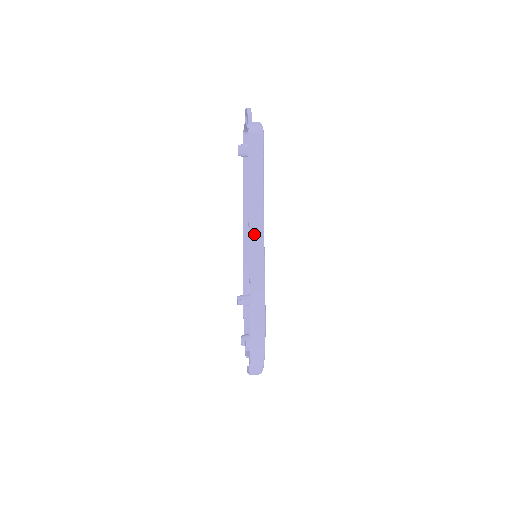
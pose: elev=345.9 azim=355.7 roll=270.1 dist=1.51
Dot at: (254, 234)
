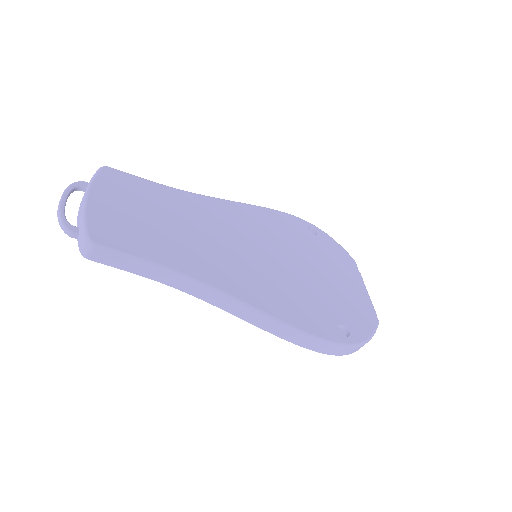
Dot at: (219, 304)
